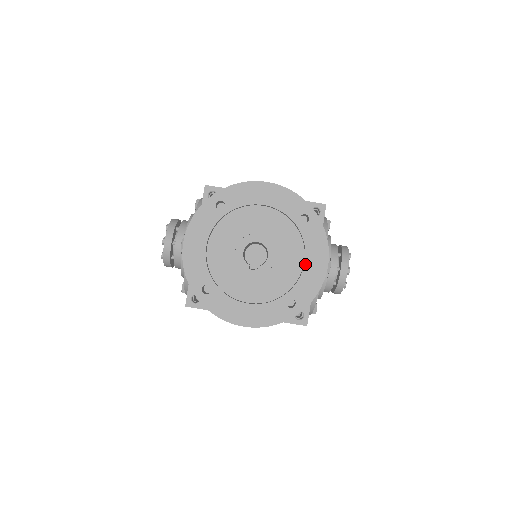
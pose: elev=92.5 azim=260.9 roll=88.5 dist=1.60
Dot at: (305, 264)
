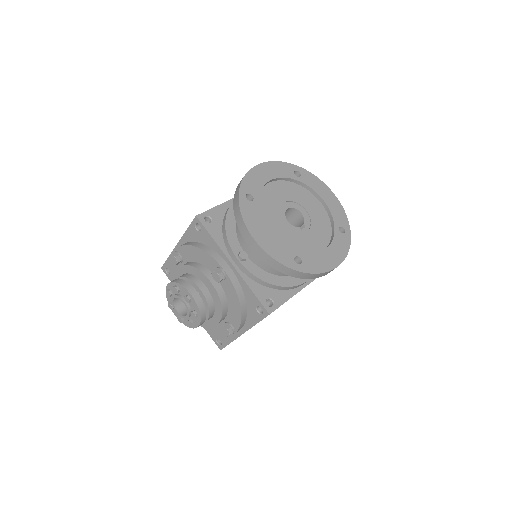
Dot at: (324, 201)
